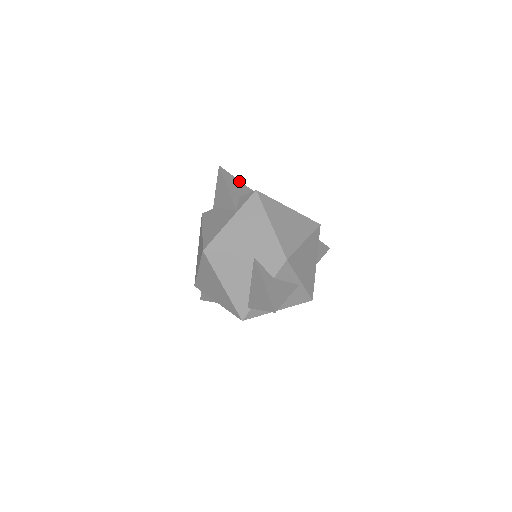
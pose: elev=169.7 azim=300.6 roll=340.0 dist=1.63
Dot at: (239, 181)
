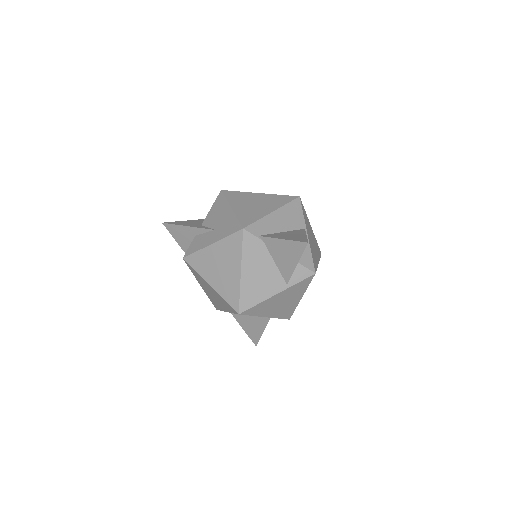
Dot at: occluded
